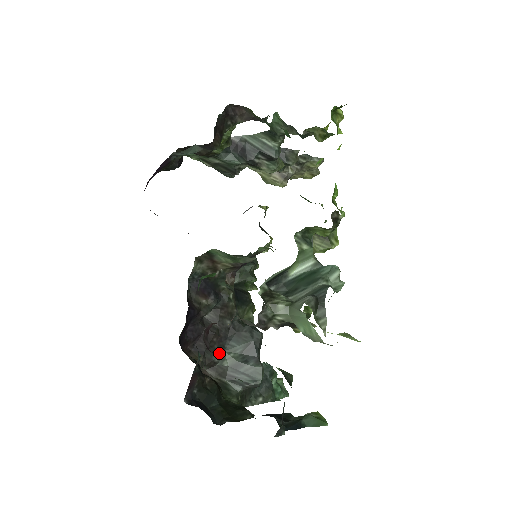
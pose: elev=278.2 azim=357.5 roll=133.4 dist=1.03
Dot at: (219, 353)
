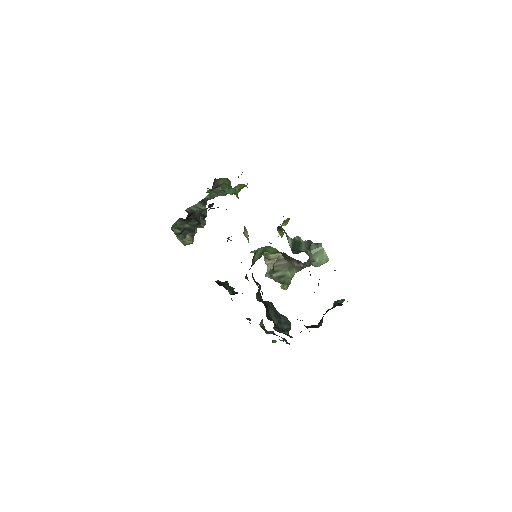
Dot at: occluded
